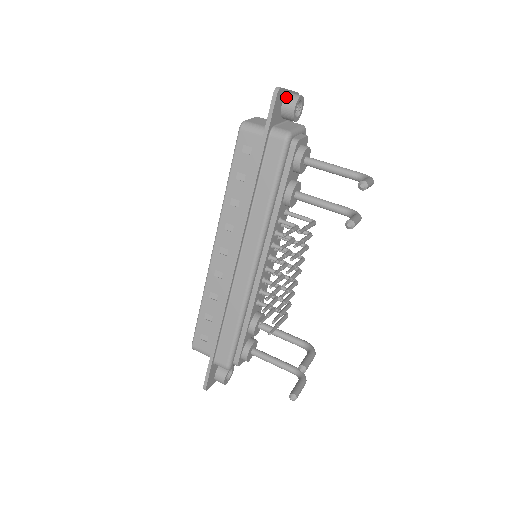
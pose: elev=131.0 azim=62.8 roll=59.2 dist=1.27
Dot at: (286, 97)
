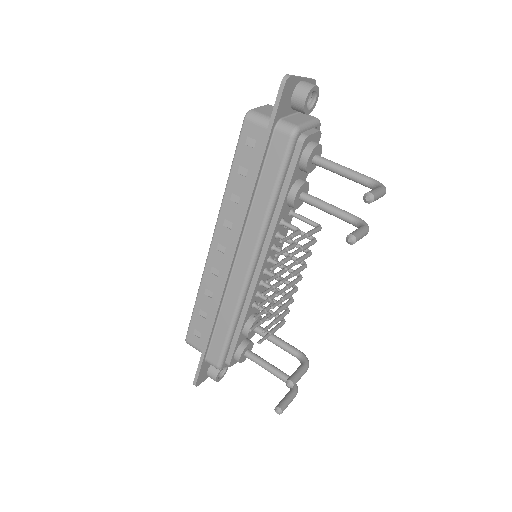
Dot at: (298, 86)
